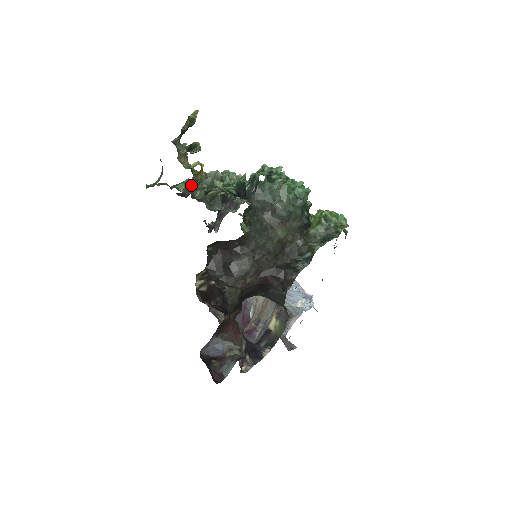
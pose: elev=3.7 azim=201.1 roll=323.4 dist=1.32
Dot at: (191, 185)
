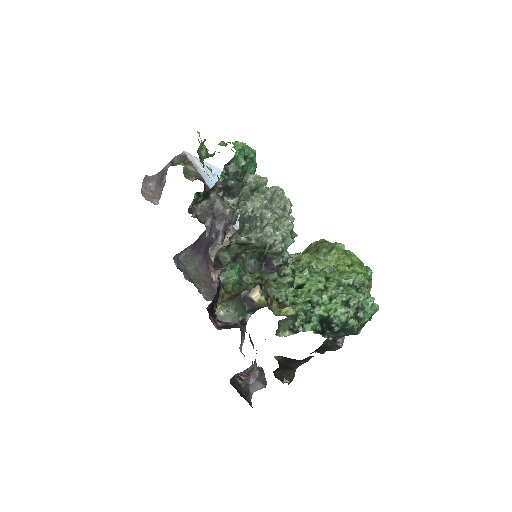
Dot at: (237, 264)
